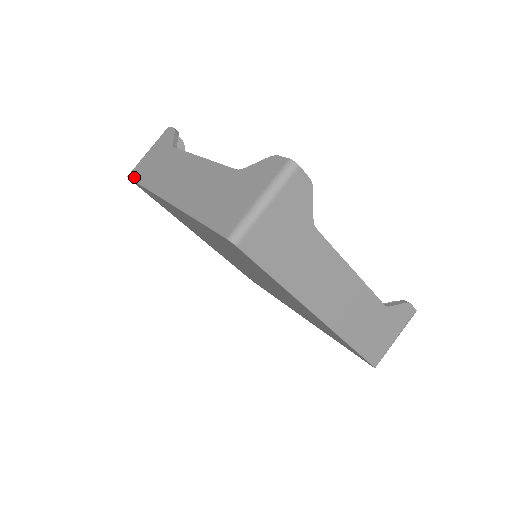
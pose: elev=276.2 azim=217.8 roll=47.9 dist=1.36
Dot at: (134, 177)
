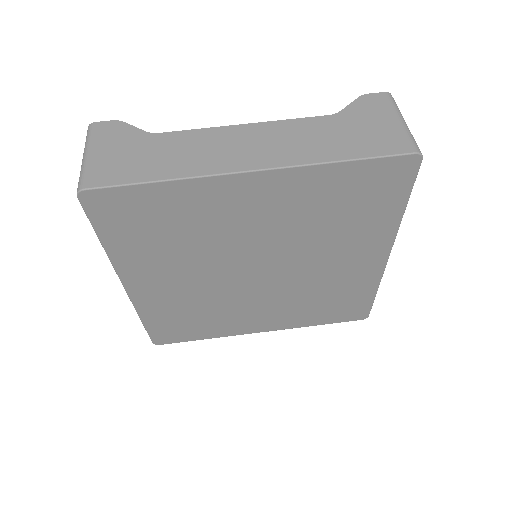
Dot at: (110, 182)
